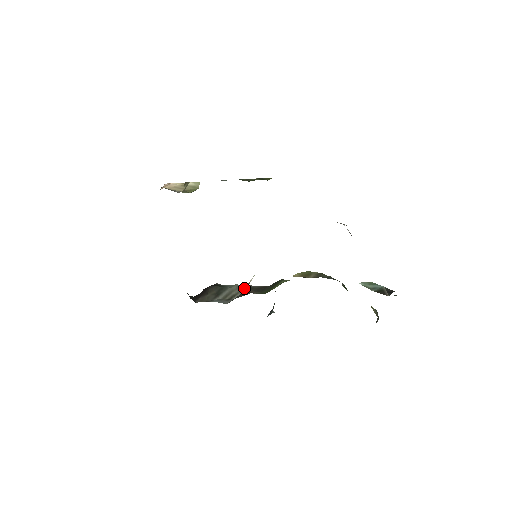
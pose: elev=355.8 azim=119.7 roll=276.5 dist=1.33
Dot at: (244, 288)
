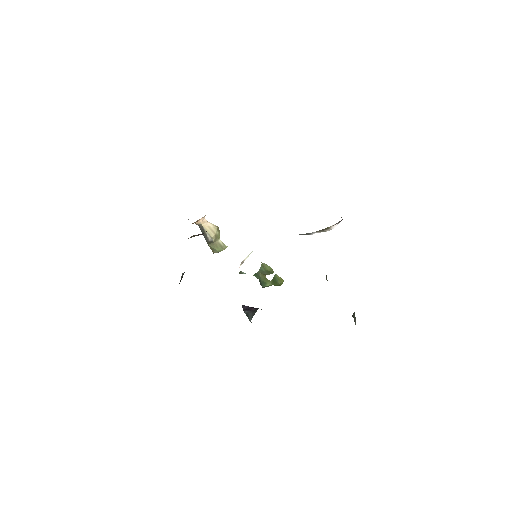
Dot at: occluded
